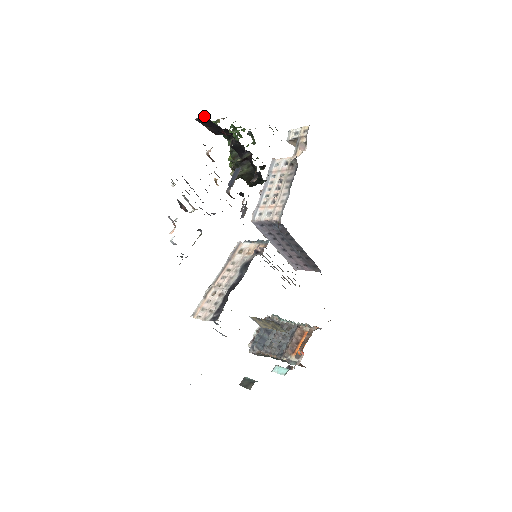
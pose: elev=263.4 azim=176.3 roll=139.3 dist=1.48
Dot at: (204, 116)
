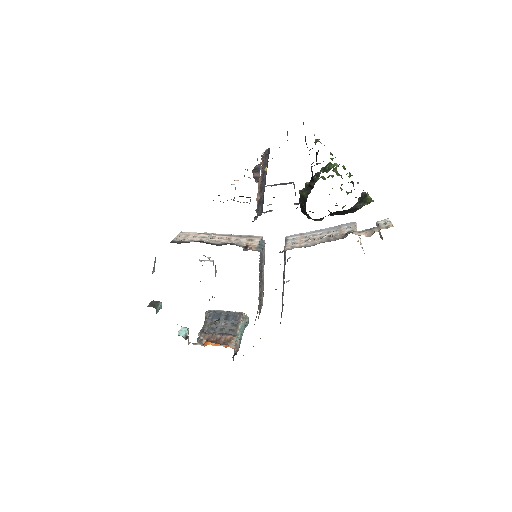
Dot at: occluded
